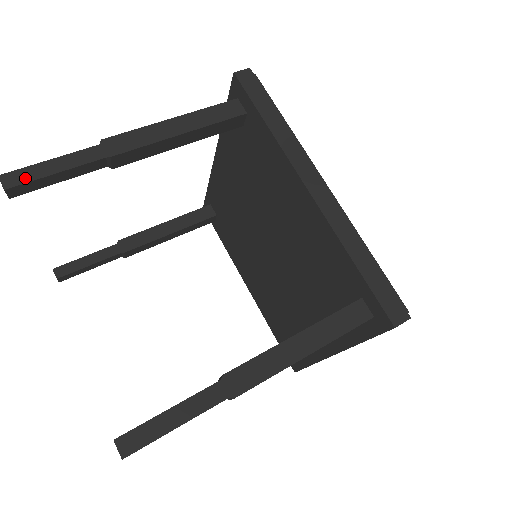
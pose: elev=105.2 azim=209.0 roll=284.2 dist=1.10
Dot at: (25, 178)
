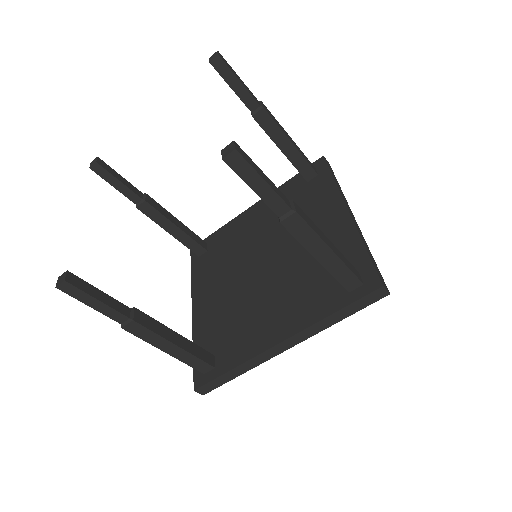
Dot at: (228, 65)
